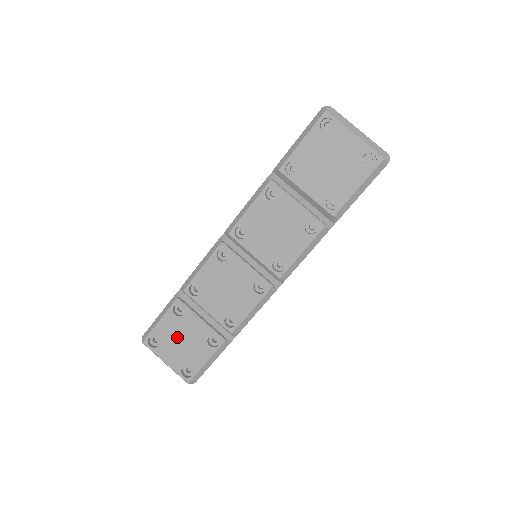
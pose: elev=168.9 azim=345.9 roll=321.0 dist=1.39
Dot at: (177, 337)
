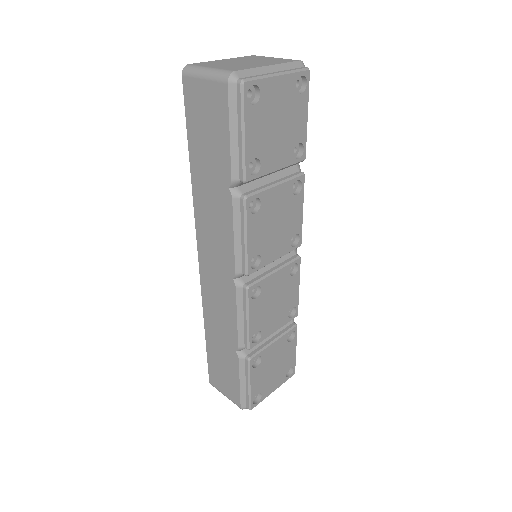
Dot at: (269, 371)
